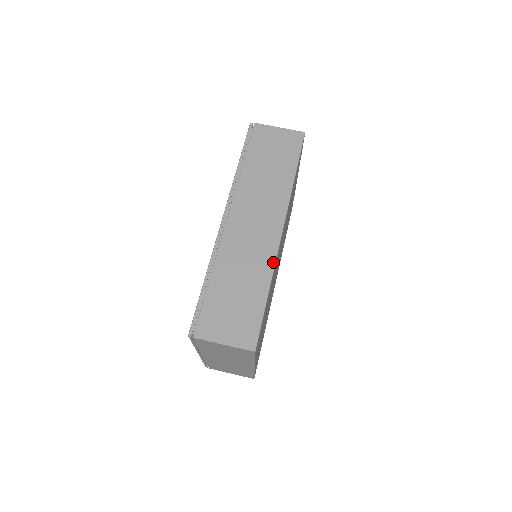
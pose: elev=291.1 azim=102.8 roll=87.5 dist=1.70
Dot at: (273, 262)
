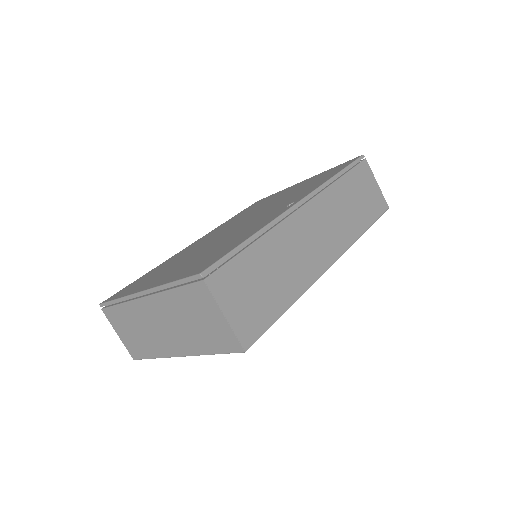
Dot at: (310, 283)
